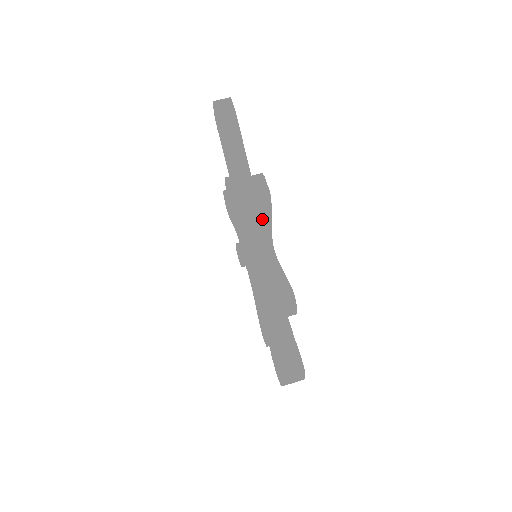
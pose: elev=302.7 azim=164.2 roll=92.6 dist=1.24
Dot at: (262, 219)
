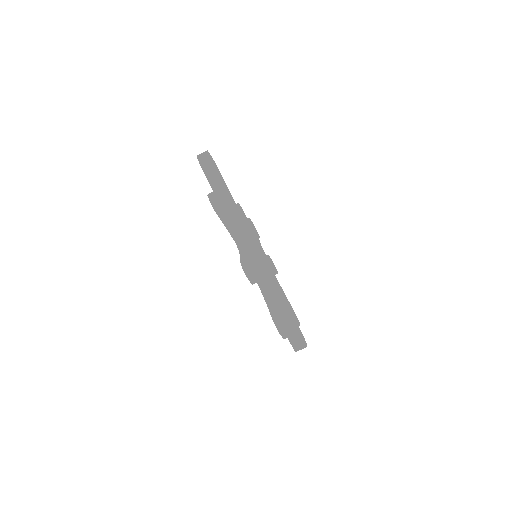
Dot at: (228, 218)
